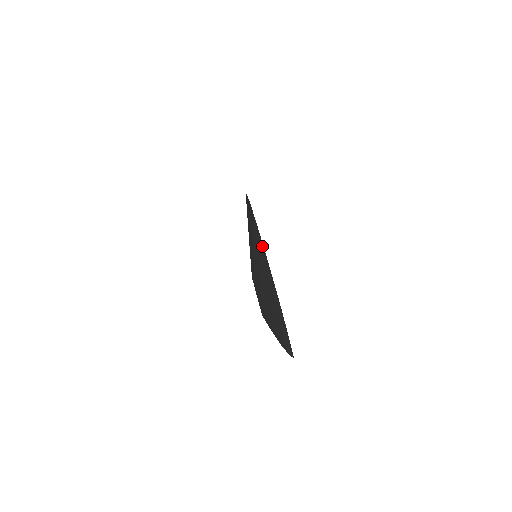
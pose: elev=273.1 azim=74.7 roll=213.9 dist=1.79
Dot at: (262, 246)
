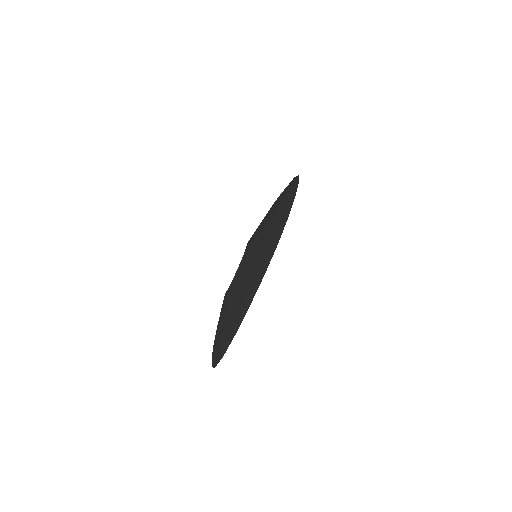
Dot at: (246, 310)
